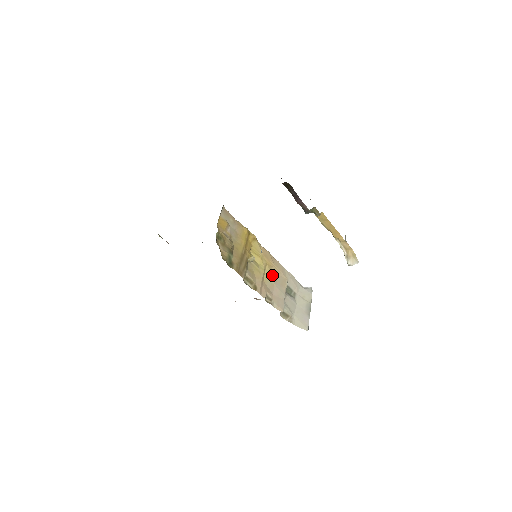
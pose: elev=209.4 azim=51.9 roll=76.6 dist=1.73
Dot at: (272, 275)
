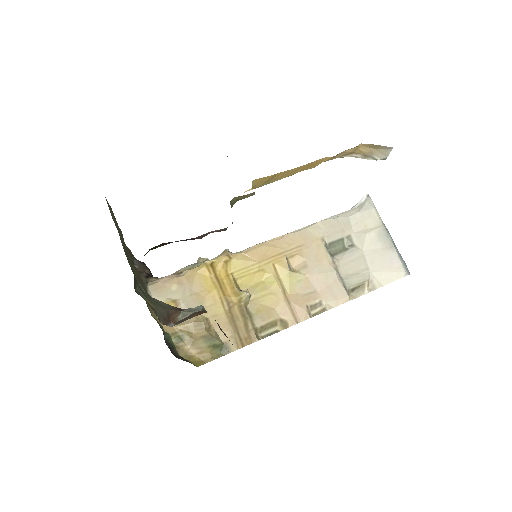
Dot at: (295, 264)
